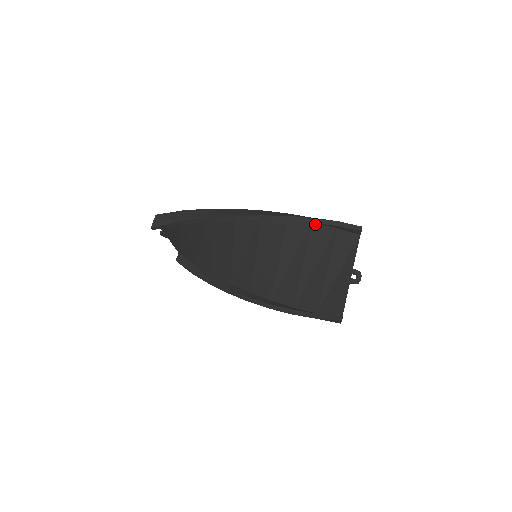
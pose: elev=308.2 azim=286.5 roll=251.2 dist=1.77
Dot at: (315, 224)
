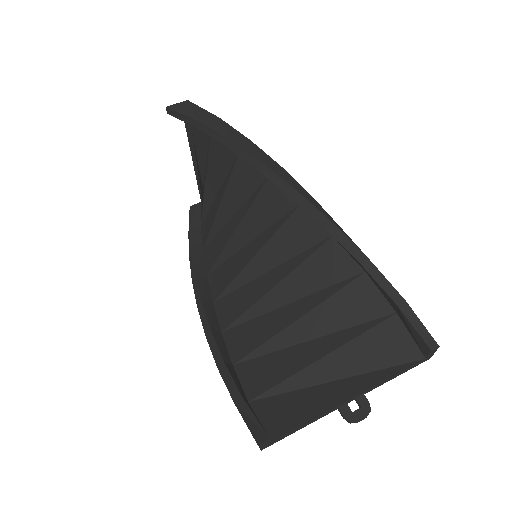
Dot at: (368, 277)
